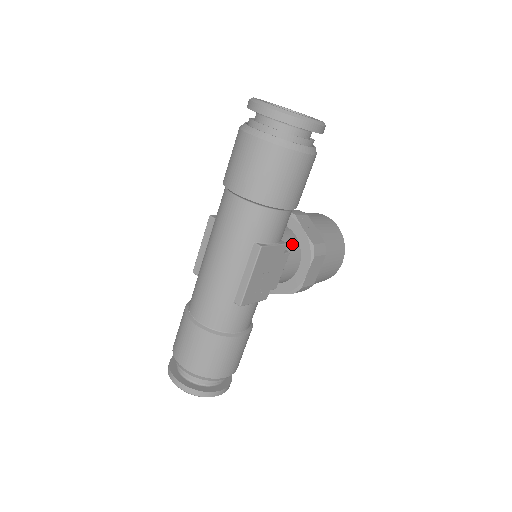
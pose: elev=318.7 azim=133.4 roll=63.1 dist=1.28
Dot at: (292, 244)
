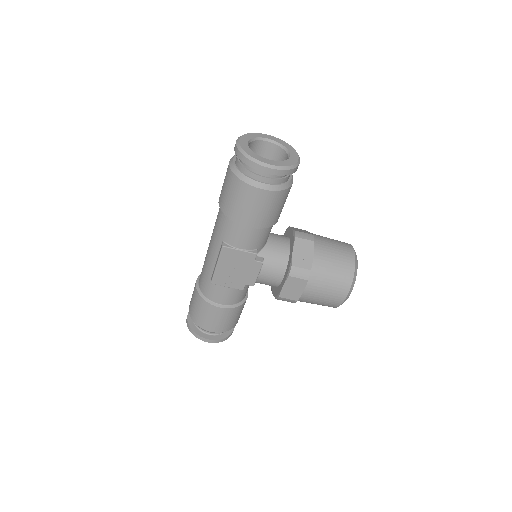
Dot at: (278, 258)
